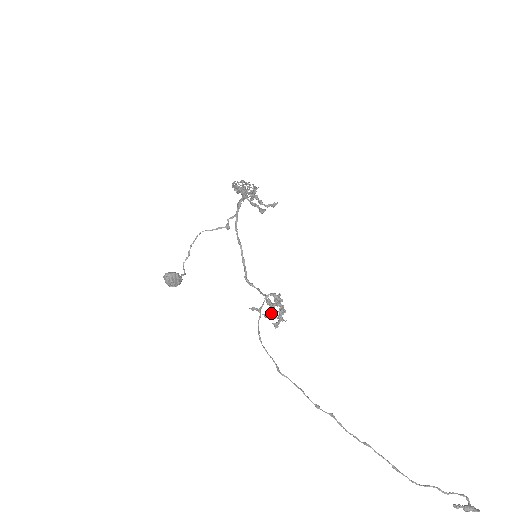
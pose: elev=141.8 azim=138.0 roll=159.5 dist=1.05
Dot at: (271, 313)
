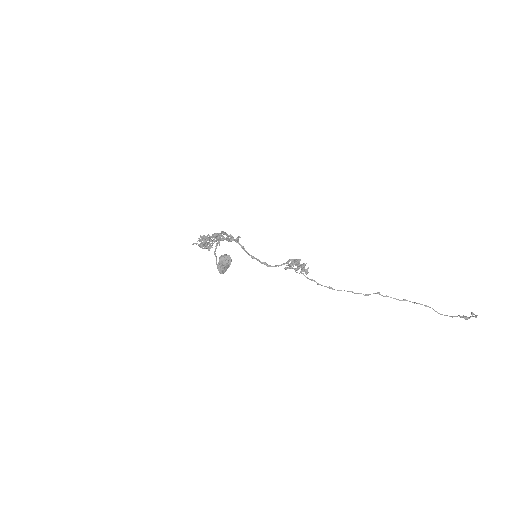
Dot at: (299, 266)
